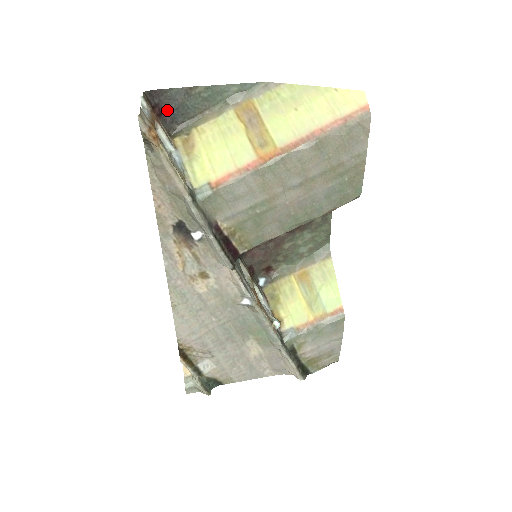
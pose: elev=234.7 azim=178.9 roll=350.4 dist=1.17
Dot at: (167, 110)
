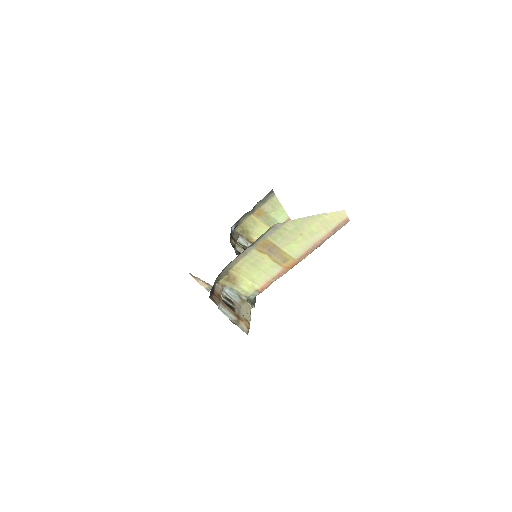
Dot at: occluded
